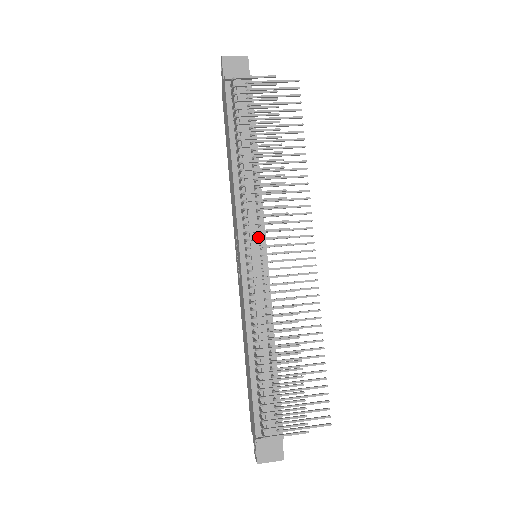
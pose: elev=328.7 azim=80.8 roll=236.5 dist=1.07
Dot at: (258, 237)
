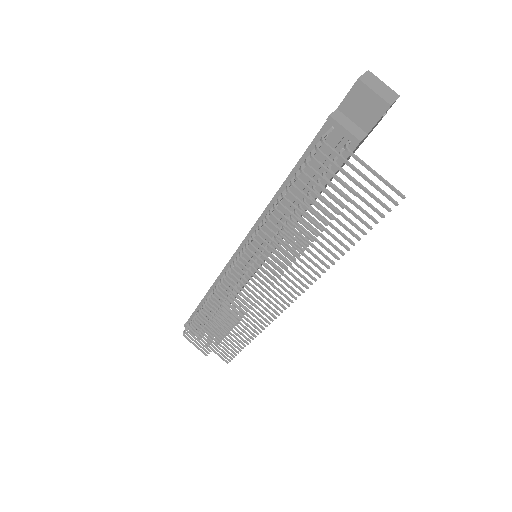
Dot at: (258, 255)
